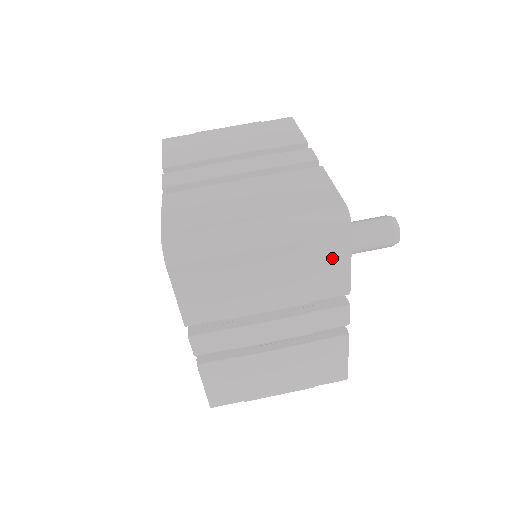
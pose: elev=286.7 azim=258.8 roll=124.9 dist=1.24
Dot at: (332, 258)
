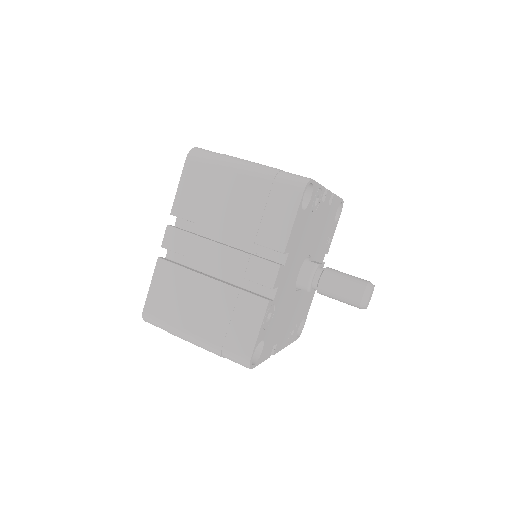
Dot at: (283, 208)
